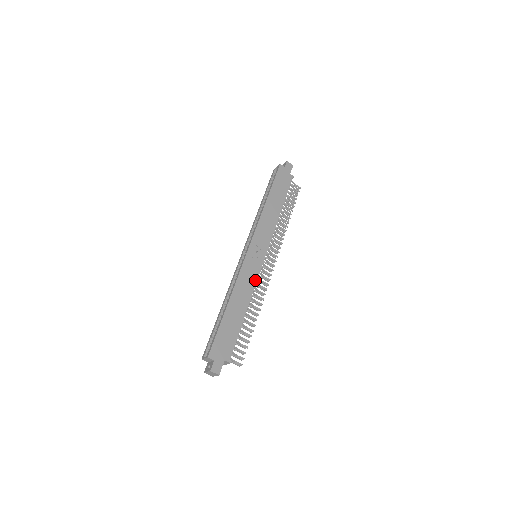
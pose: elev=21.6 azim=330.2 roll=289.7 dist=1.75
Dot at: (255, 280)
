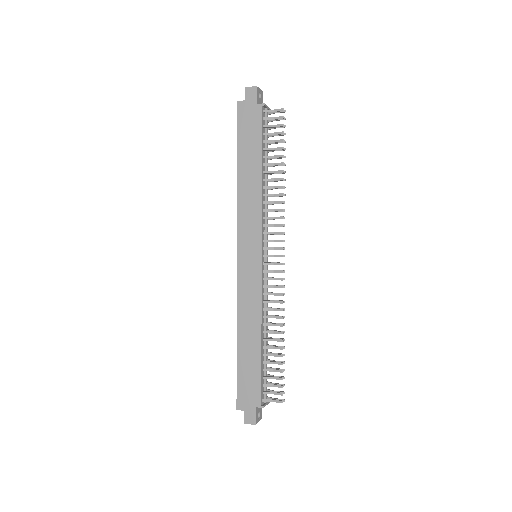
Dot at: (259, 294)
